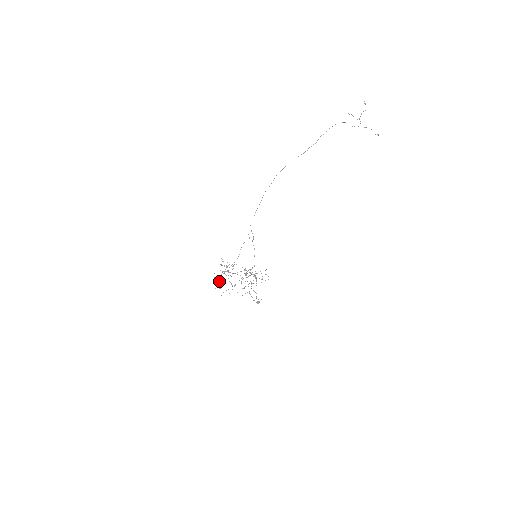
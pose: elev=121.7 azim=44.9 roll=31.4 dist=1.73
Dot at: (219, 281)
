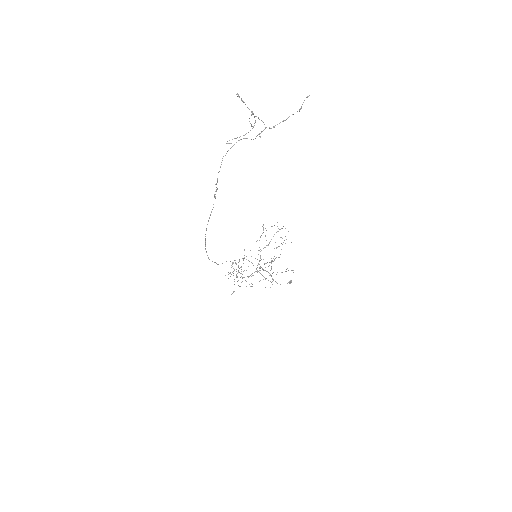
Dot at: occluded
